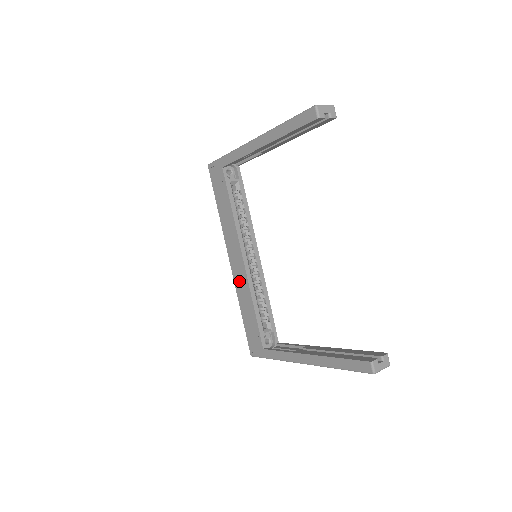
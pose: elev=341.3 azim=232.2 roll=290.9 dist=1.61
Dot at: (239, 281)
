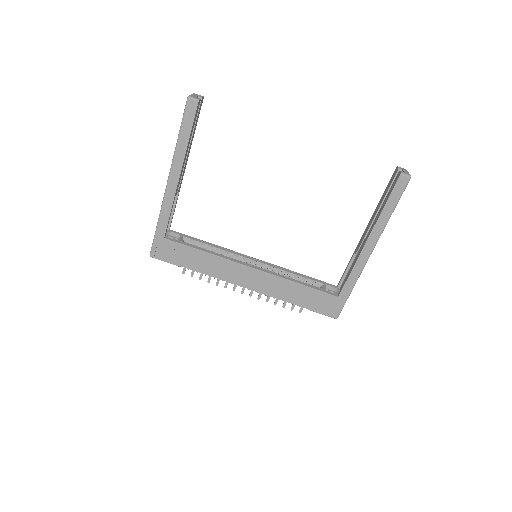
Dot at: (268, 287)
